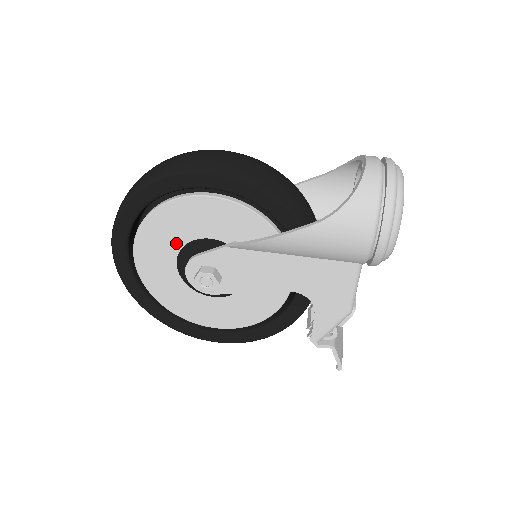
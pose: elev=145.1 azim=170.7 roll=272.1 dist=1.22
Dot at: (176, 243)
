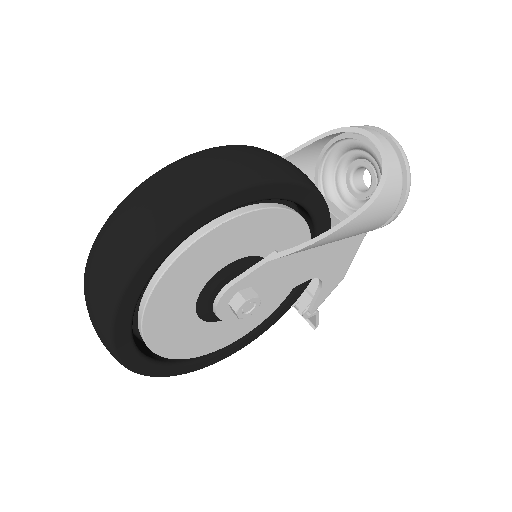
Dot at: (203, 278)
